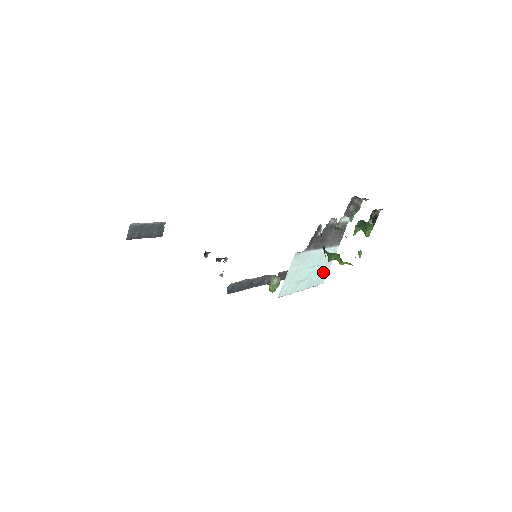
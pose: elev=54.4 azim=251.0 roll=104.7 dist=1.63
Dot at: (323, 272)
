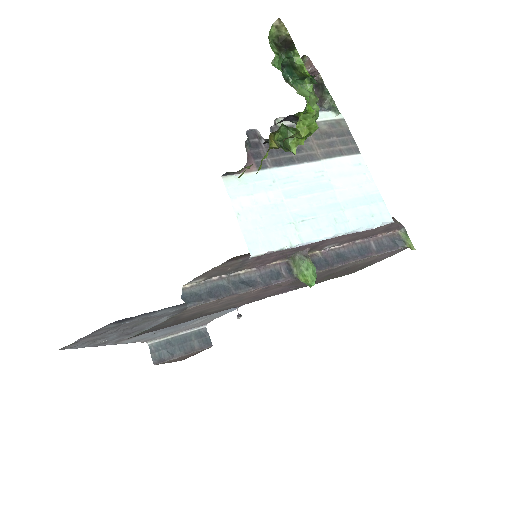
Dot at: (365, 201)
